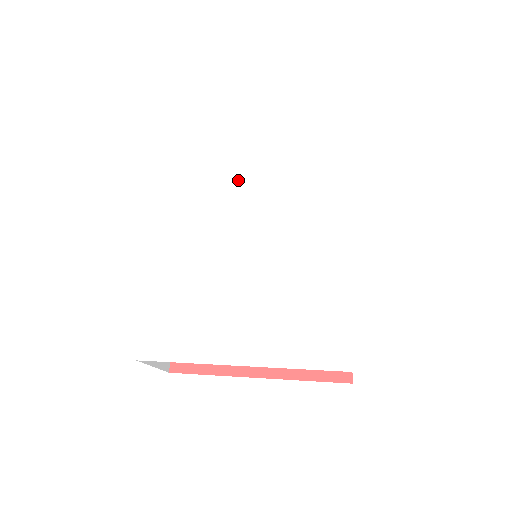
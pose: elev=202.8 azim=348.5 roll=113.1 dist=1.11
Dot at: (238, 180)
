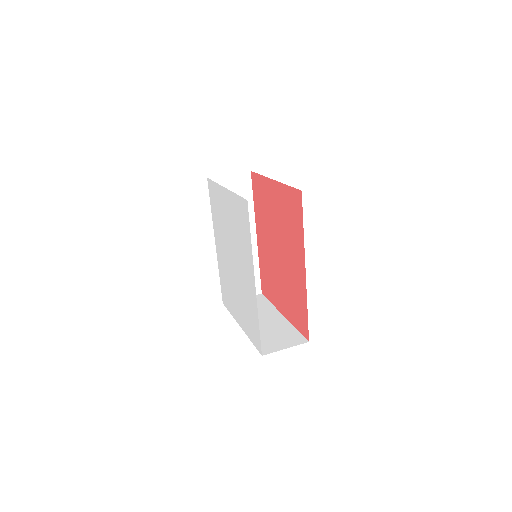
Dot at: (225, 218)
